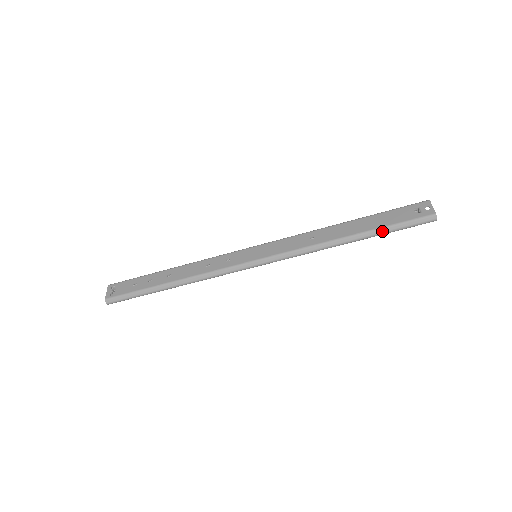
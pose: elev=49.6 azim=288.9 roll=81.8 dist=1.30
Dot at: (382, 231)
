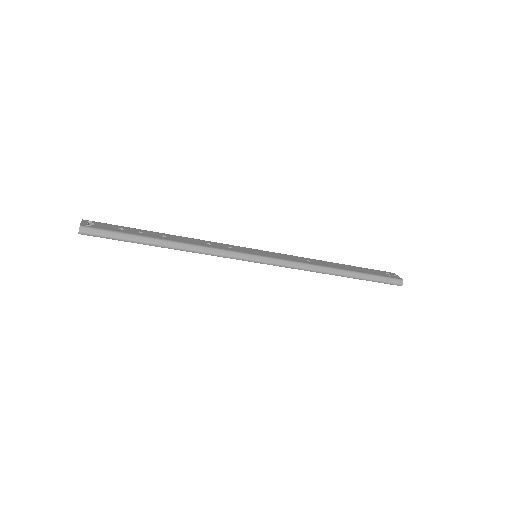
Dot at: (366, 276)
